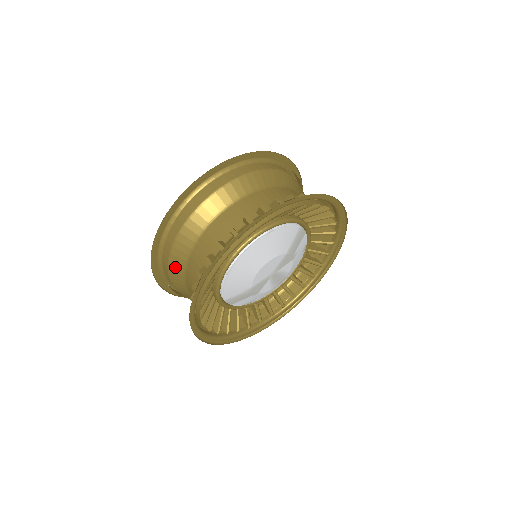
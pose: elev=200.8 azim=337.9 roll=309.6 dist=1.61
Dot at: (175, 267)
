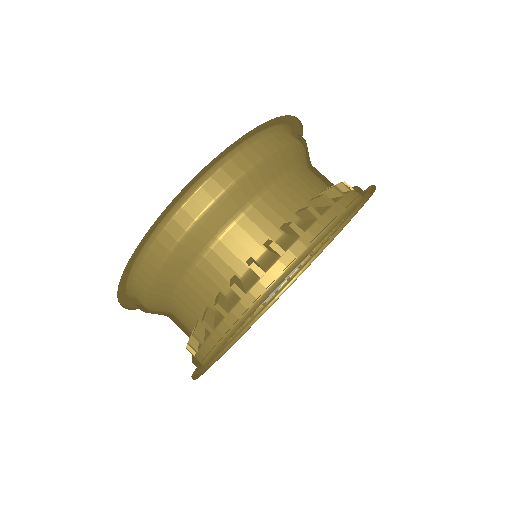
Dot at: (182, 255)
